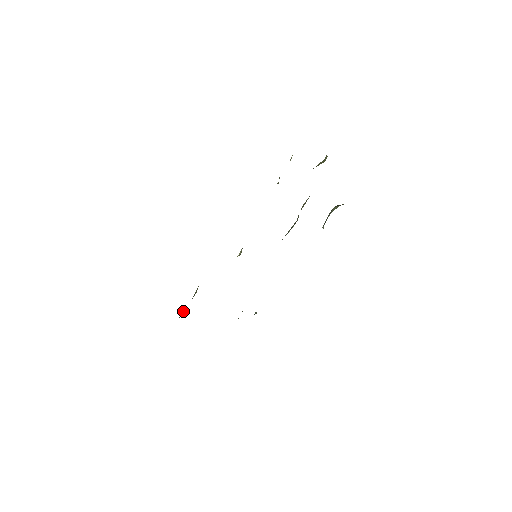
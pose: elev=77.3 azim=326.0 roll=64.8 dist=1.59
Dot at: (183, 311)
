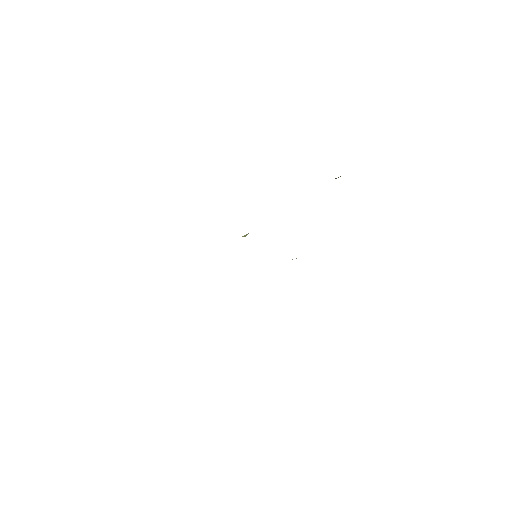
Dot at: occluded
